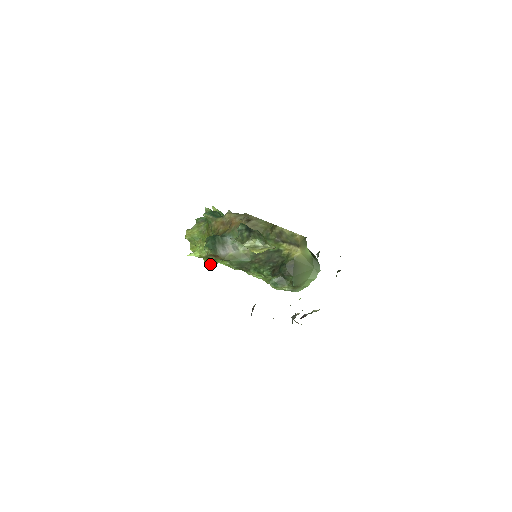
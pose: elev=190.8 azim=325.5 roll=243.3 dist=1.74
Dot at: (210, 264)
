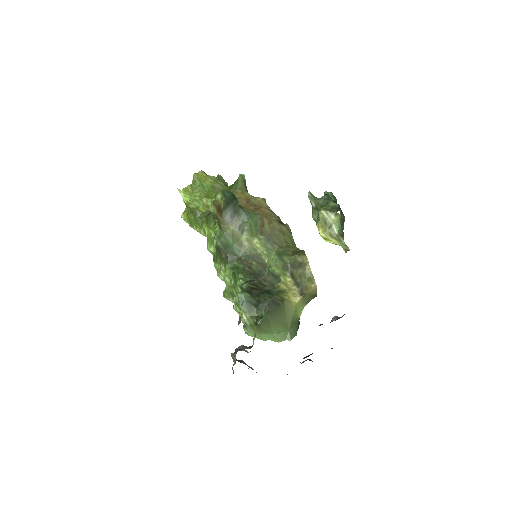
Dot at: (185, 221)
